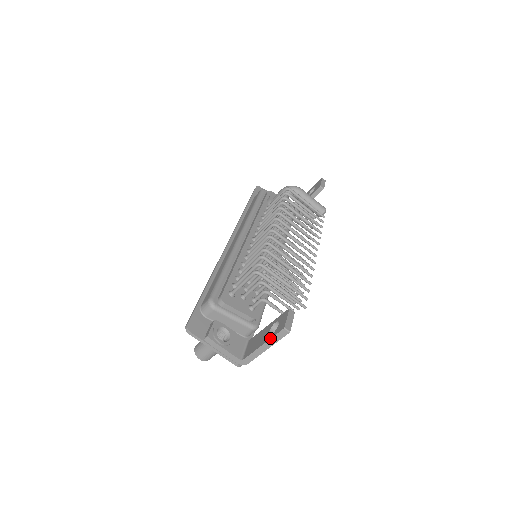
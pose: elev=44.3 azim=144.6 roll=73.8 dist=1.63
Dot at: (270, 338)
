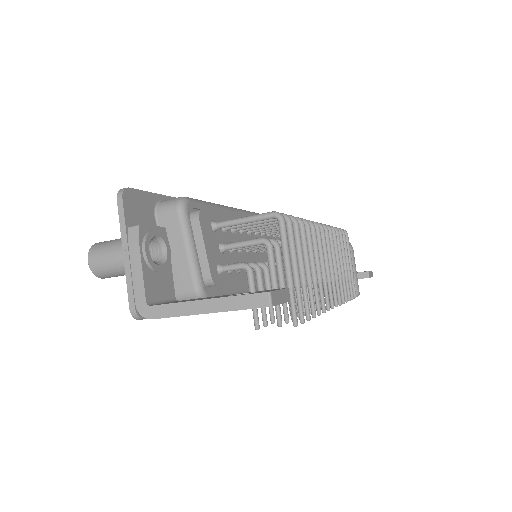
Dot at: occluded
